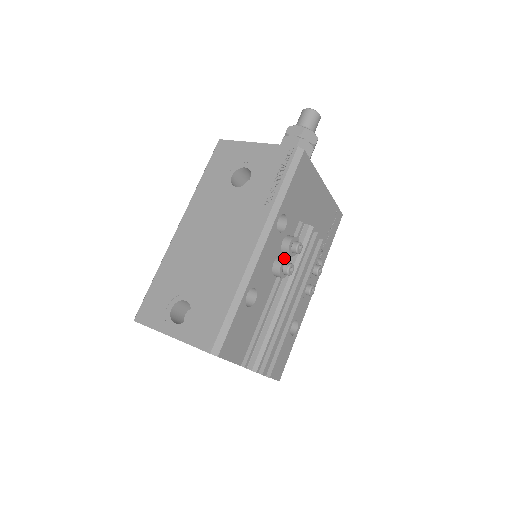
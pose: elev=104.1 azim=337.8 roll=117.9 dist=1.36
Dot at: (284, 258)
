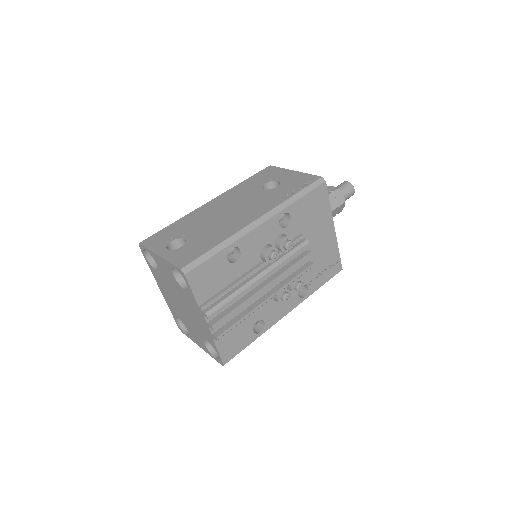
Dot at: (274, 246)
